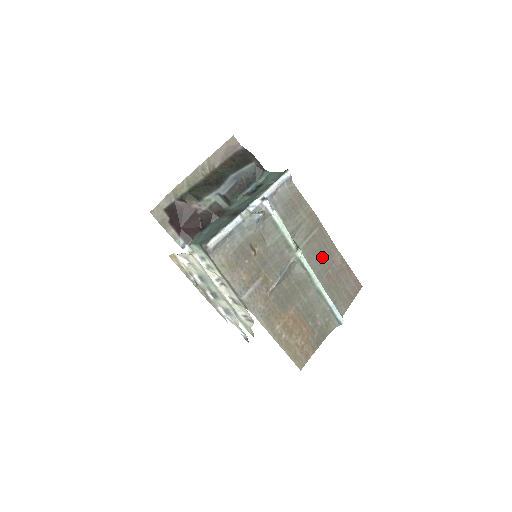
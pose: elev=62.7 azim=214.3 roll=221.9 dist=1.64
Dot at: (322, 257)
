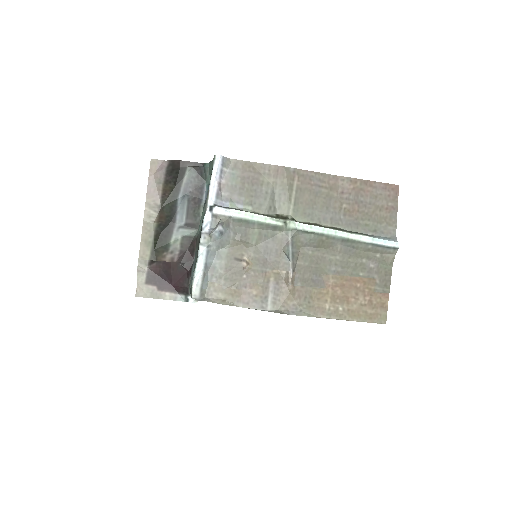
Dot at: (324, 200)
